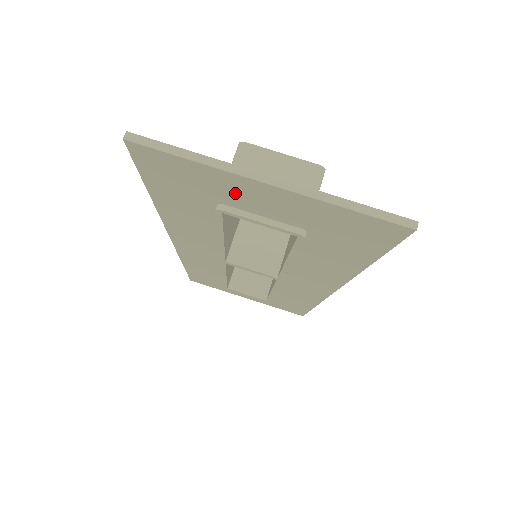
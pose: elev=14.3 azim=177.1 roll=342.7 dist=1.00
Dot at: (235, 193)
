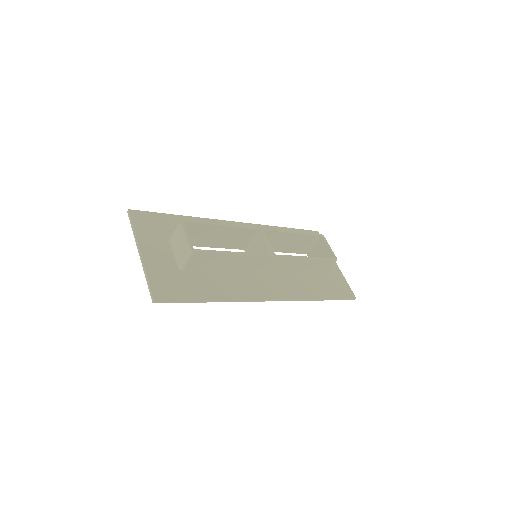
Dot at: (154, 245)
